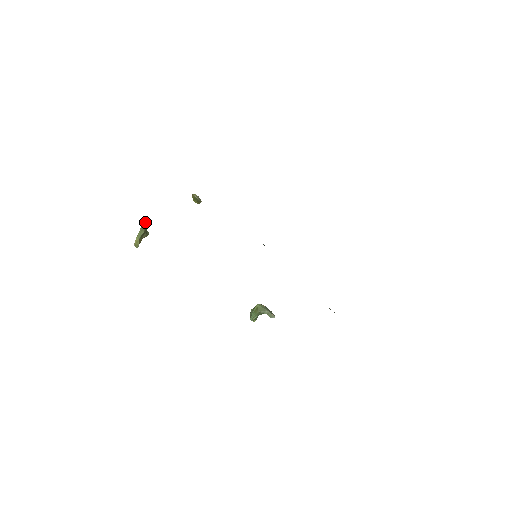
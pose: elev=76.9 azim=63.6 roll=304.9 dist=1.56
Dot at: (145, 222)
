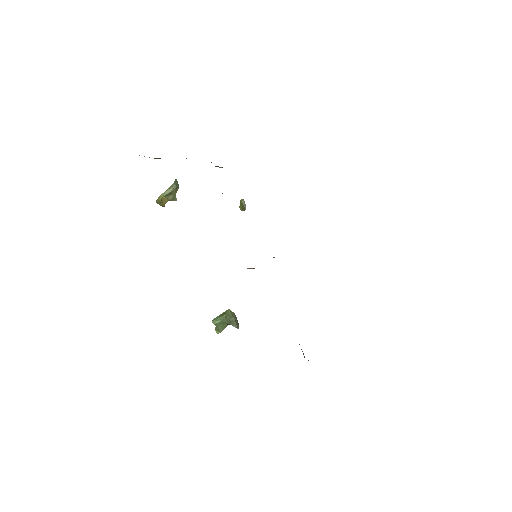
Dot at: occluded
